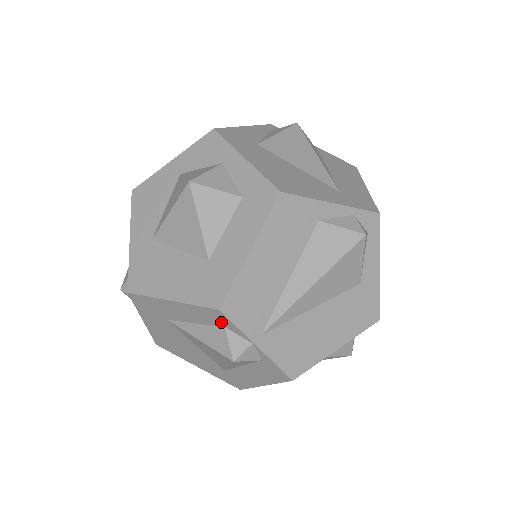
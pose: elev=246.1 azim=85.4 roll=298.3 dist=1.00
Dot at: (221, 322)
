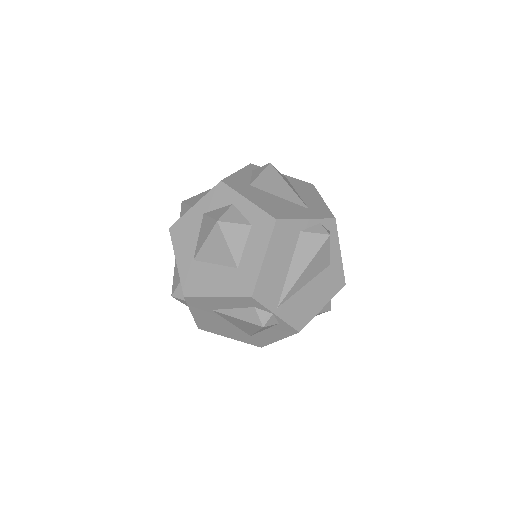
Dot at: (252, 304)
